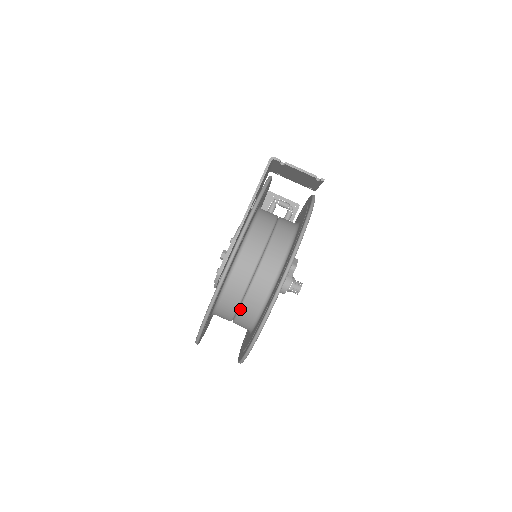
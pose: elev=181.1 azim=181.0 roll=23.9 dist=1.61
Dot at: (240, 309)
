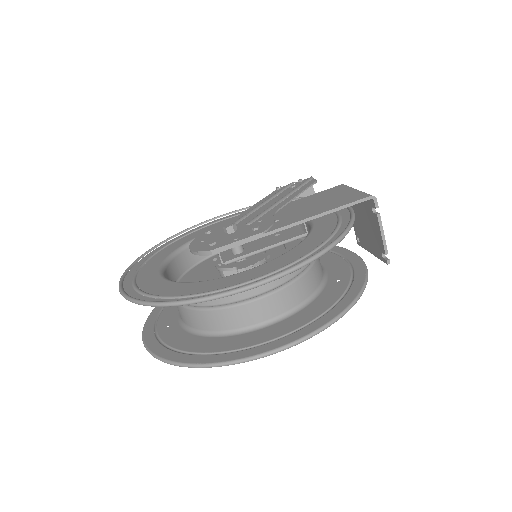
Dot at: (201, 310)
